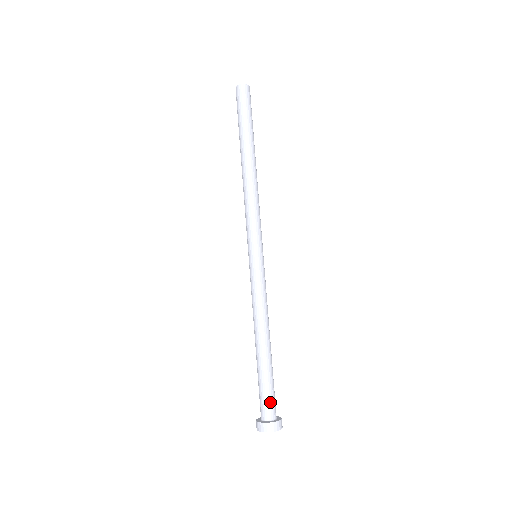
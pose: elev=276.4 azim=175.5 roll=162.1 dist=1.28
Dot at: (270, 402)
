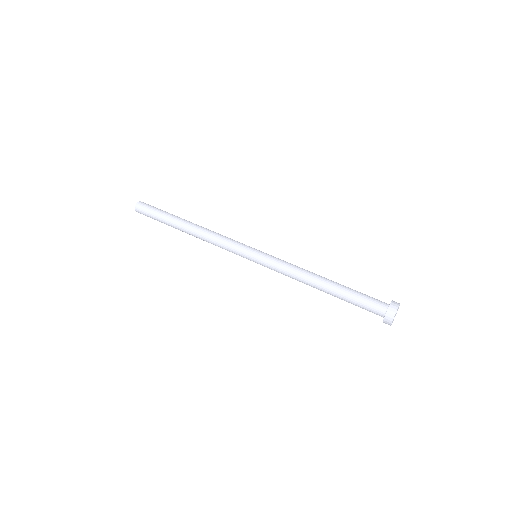
Dot at: (374, 298)
